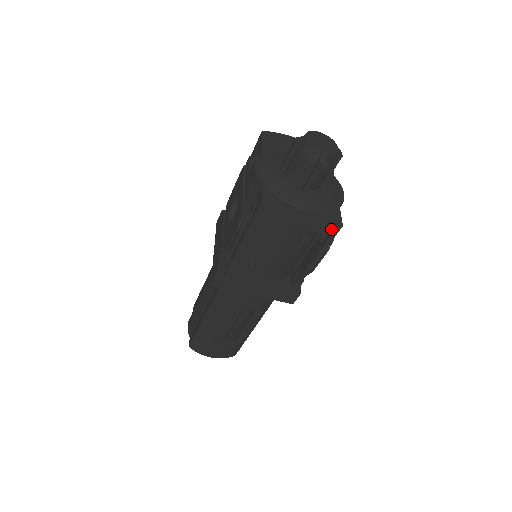
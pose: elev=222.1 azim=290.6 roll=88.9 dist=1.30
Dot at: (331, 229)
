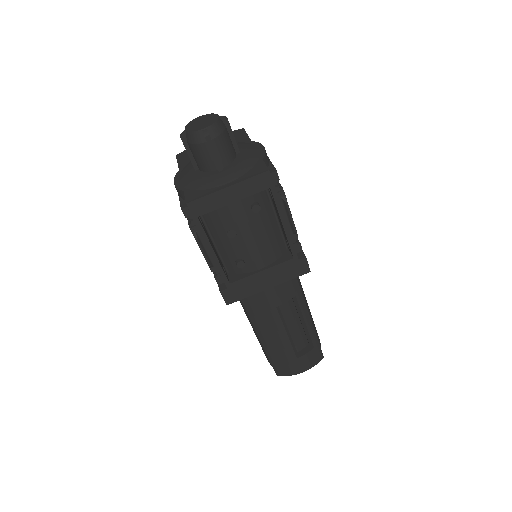
Dot at: (263, 181)
